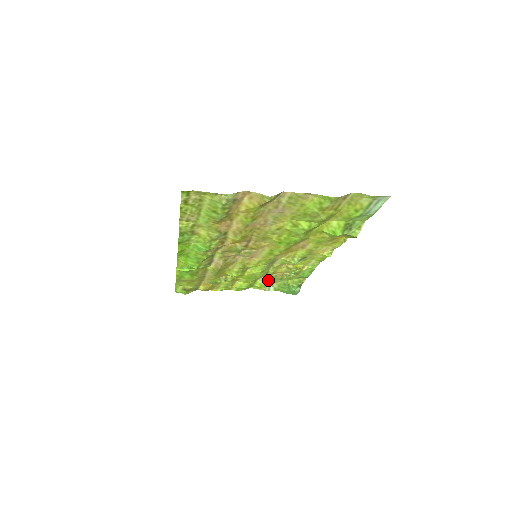
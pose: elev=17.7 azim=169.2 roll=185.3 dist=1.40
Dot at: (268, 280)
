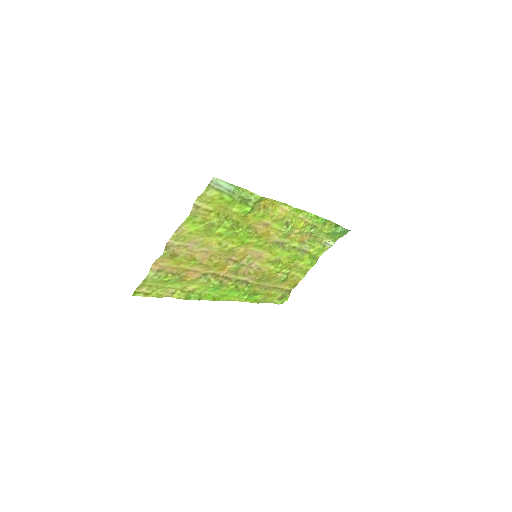
Dot at: (312, 245)
